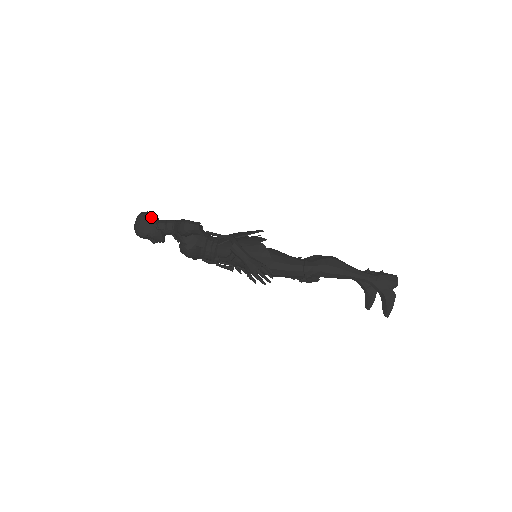
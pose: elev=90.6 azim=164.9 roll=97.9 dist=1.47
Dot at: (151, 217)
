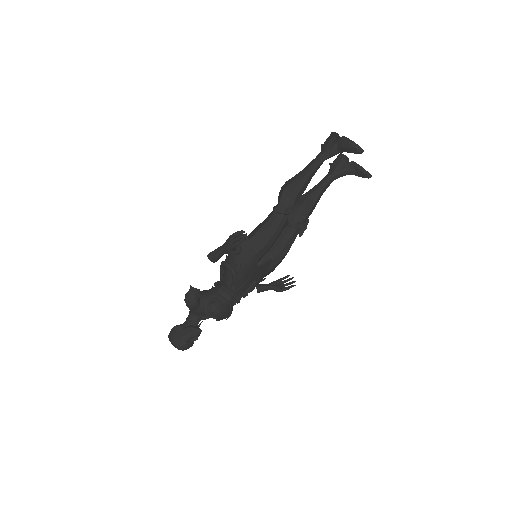
Dot at: (174, 328)
